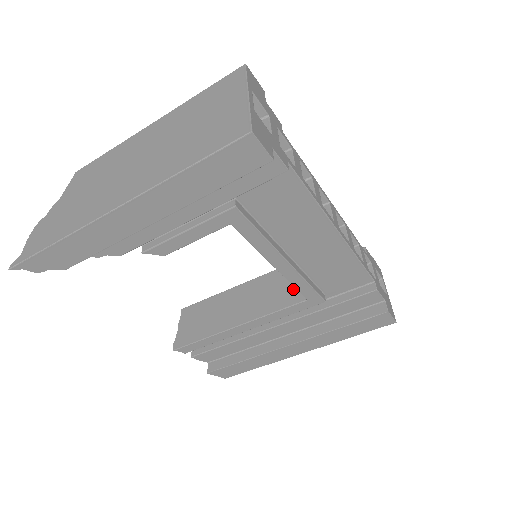
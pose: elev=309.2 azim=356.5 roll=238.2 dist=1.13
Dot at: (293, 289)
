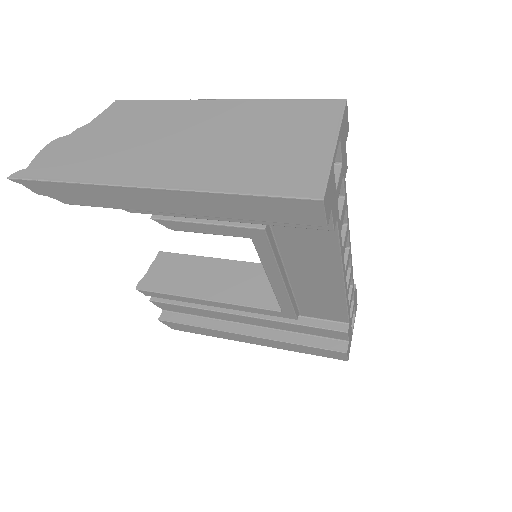
Dot at: occluded
